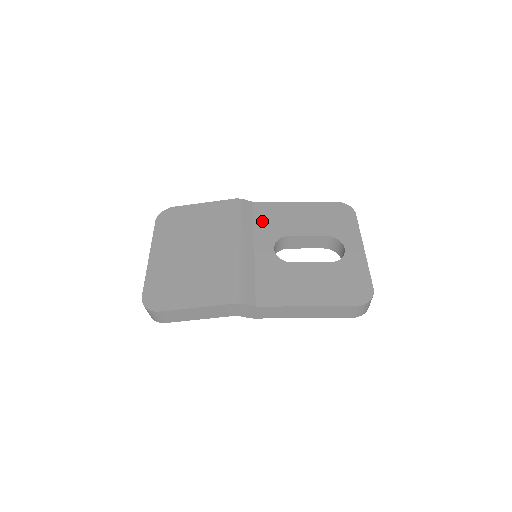
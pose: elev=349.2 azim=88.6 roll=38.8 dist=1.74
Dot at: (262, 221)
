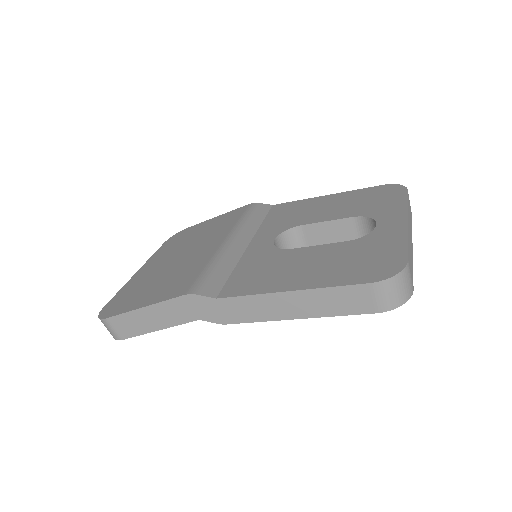
Dot at: (273, 218)
